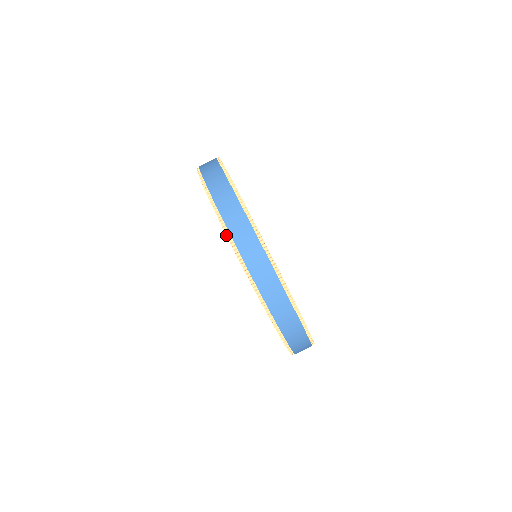
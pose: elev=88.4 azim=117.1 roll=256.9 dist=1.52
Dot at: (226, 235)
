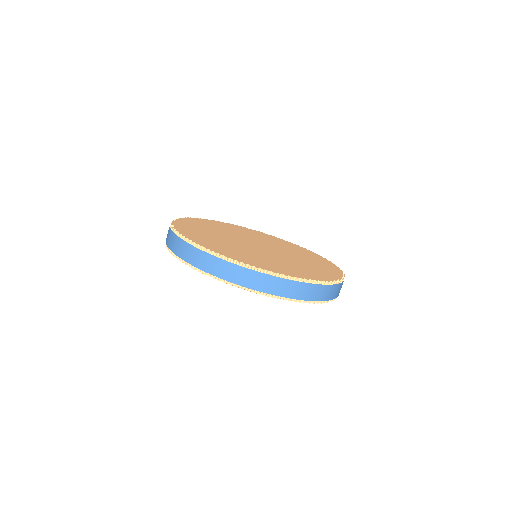
Dot at: (174, 255)
